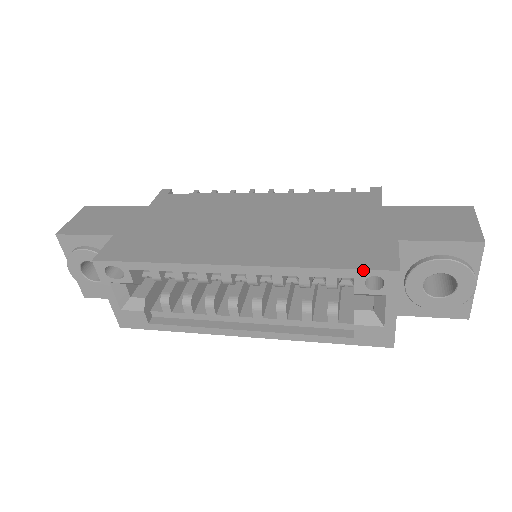
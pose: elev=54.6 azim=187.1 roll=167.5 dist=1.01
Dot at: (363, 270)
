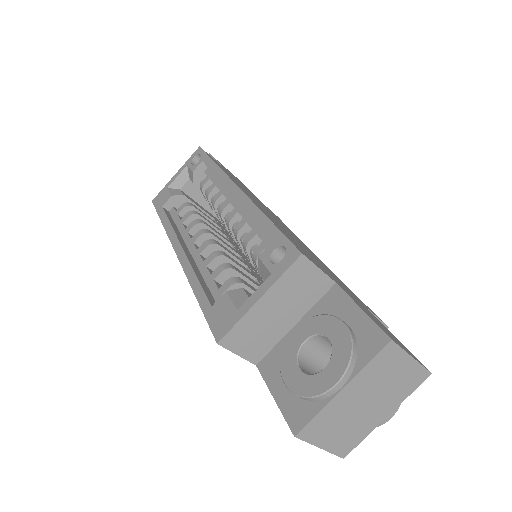
Dot at: (285, 236)
